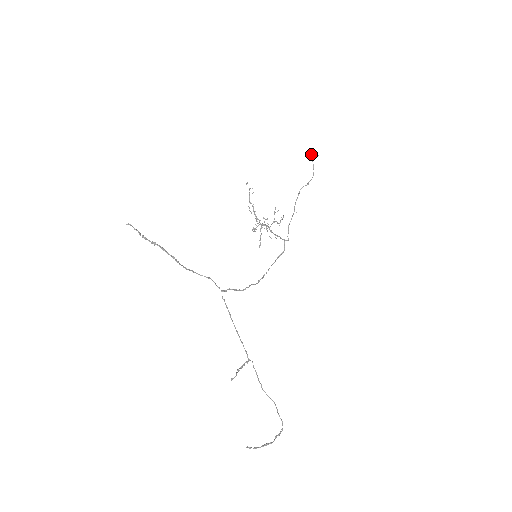
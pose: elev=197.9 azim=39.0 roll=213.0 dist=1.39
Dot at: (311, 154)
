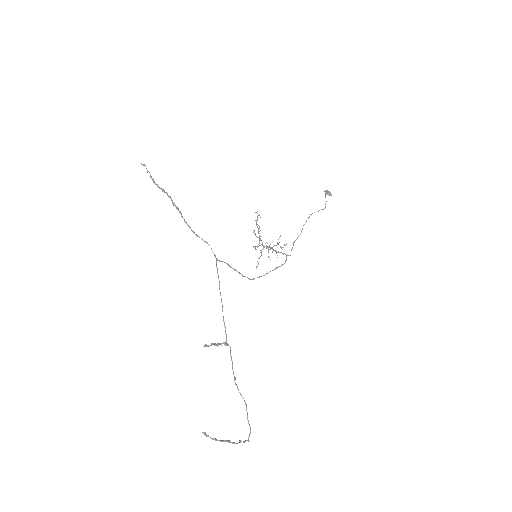
Dot at: (325, 192)
